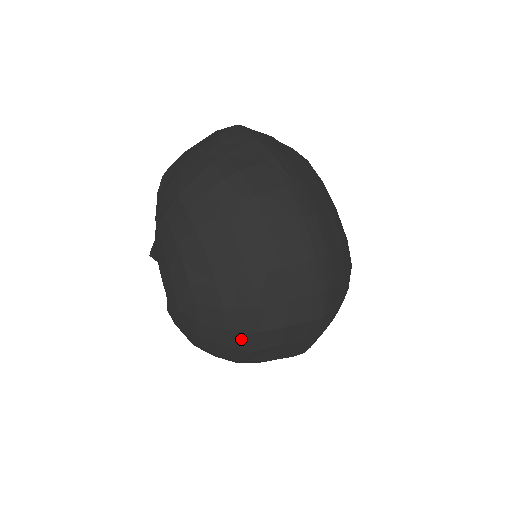
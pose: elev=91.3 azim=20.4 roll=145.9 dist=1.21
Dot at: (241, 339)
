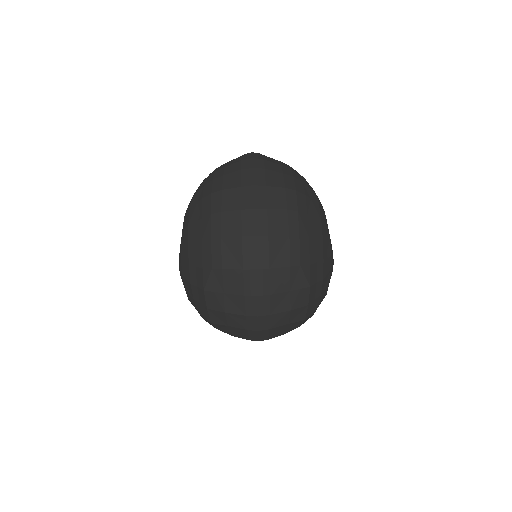
Dot at: (203, 310)
